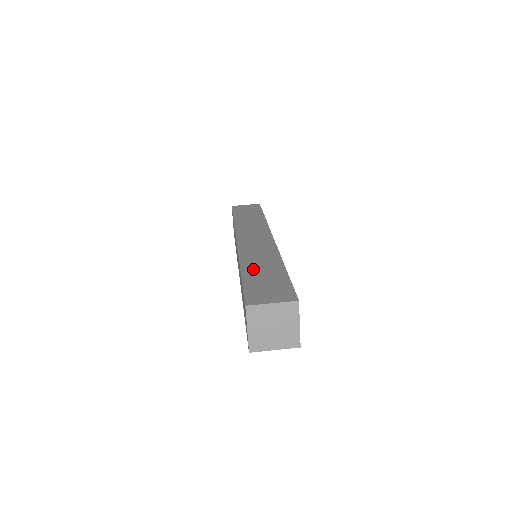
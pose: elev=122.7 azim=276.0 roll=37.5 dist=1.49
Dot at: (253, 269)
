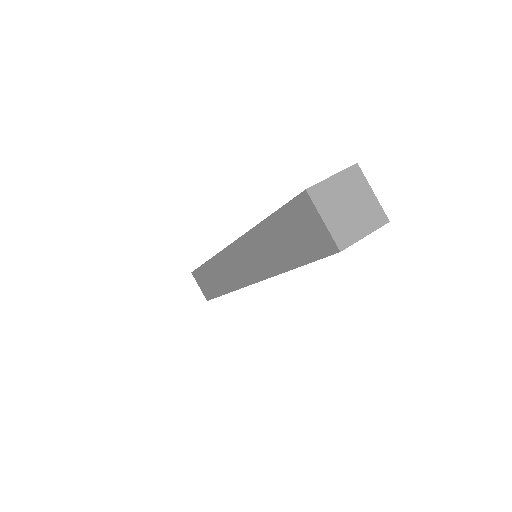
Dot at: occluded
